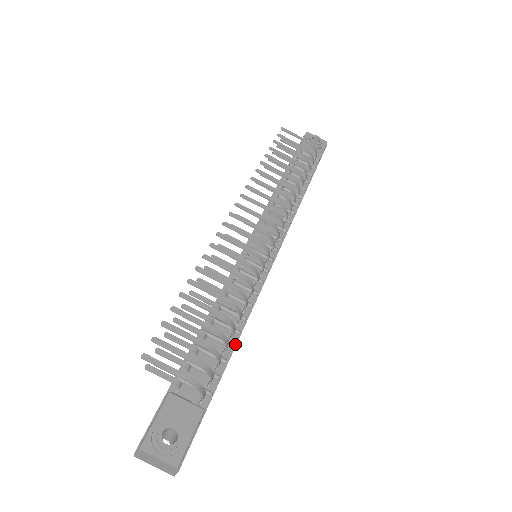
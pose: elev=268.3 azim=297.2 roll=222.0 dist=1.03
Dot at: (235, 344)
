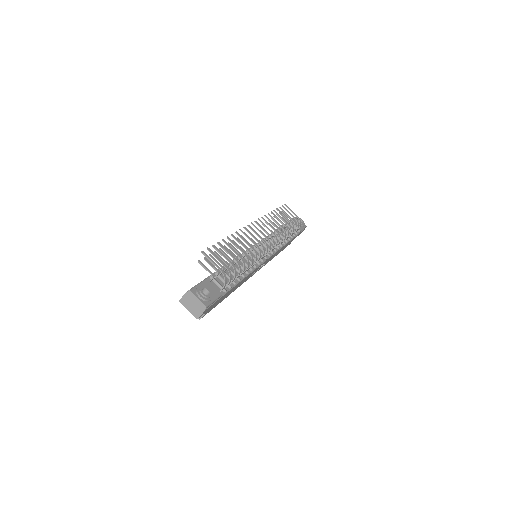
Dot at: (241, 280)
